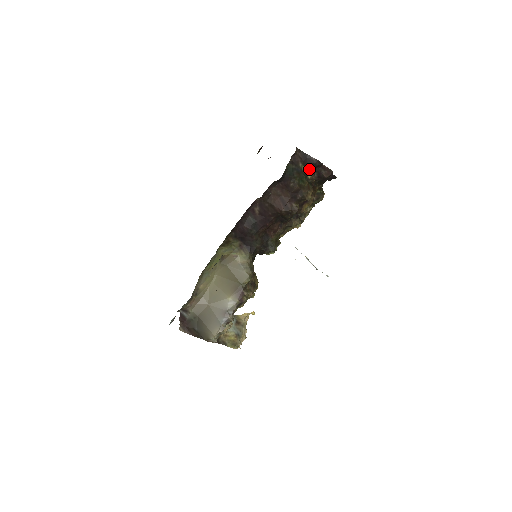
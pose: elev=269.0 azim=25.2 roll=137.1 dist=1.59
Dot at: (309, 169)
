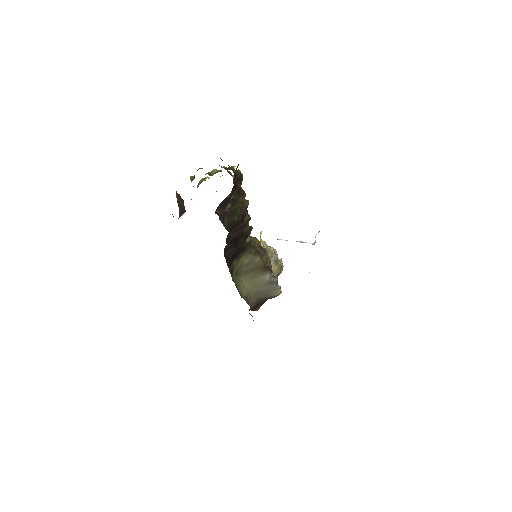
Dot at: (230, 198)
